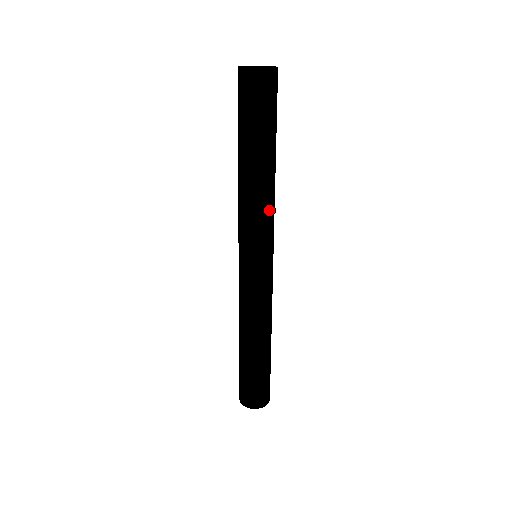
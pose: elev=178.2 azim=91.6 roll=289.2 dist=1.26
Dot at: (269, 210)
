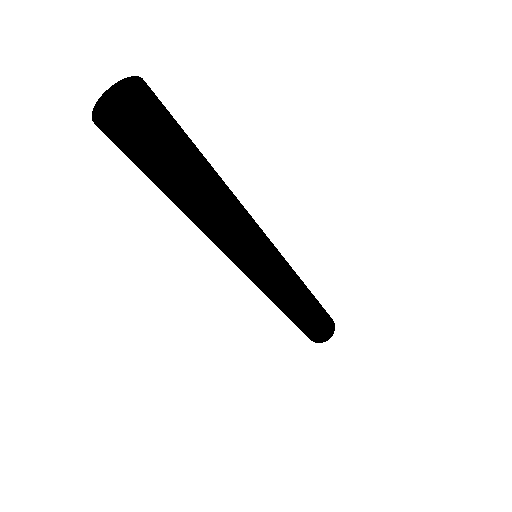
Dot at: (234, 240)
